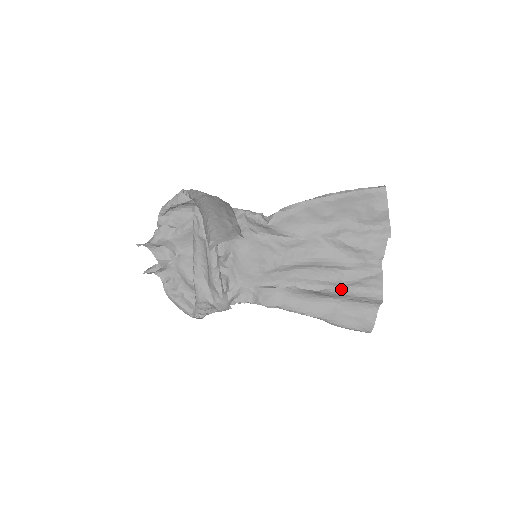
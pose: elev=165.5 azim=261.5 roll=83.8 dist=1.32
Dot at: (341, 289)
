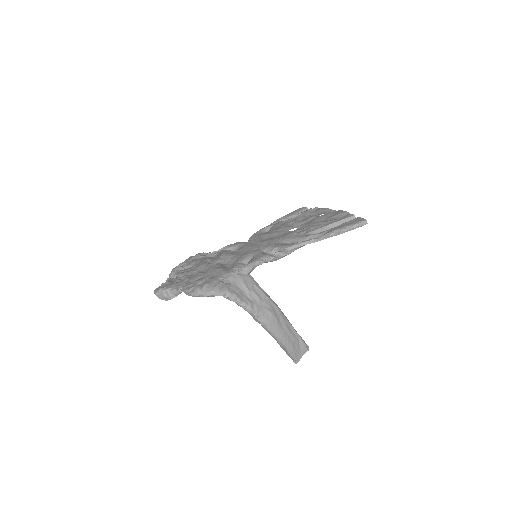
Dot at: (299, 219)
